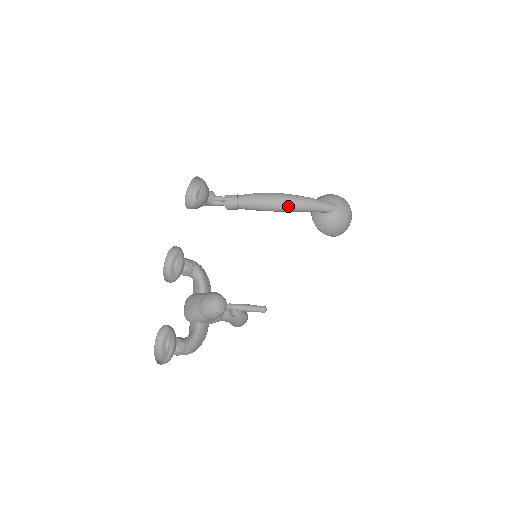
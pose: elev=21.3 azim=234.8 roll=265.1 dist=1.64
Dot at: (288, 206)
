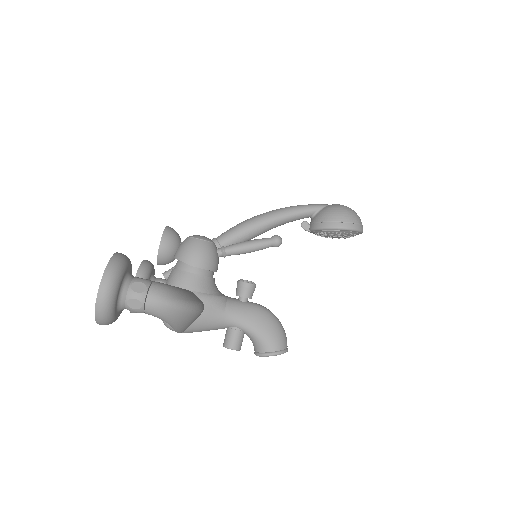
Dot at: (271, 213)
